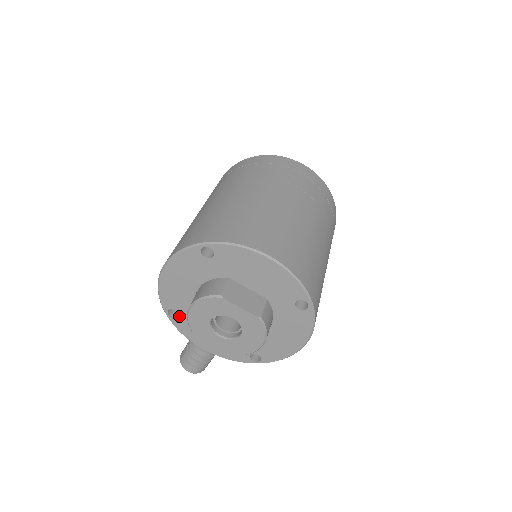
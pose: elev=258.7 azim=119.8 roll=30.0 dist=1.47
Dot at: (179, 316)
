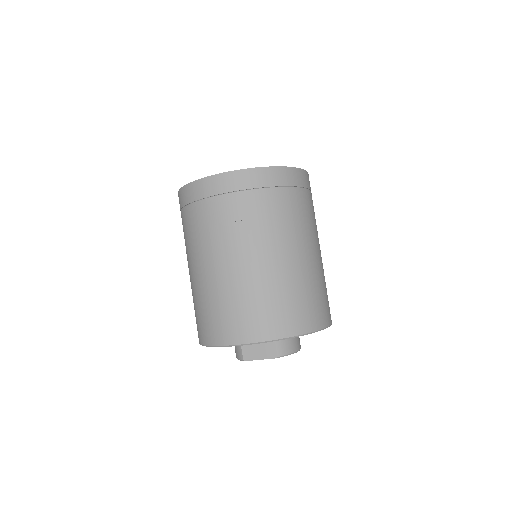
Dot at: occluded
